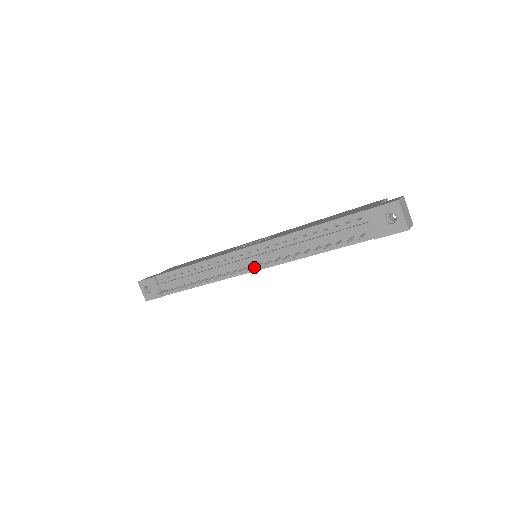
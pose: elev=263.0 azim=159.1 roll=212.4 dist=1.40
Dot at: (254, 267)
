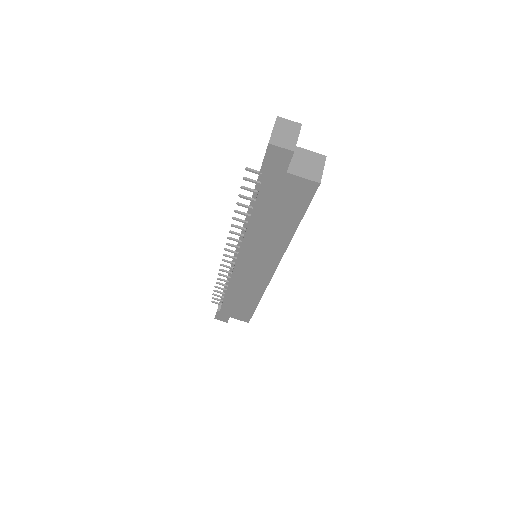
Dot at: occluded
